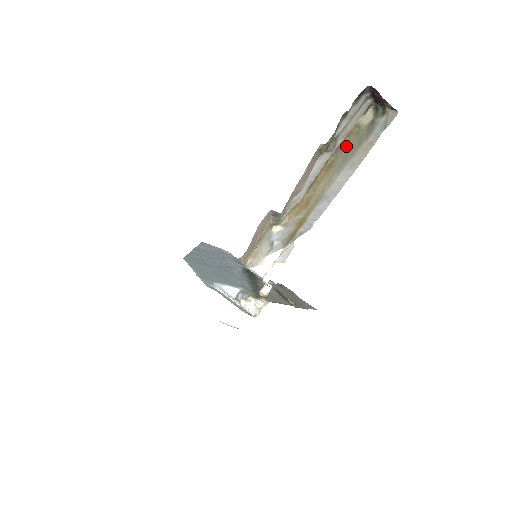
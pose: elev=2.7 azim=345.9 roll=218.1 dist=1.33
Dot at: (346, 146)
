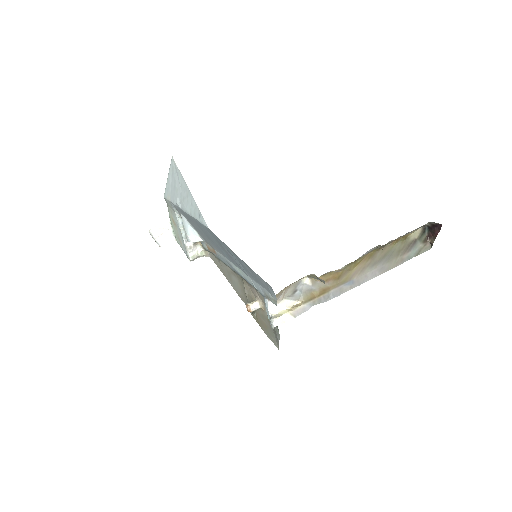
Dot at: (390, 247)
